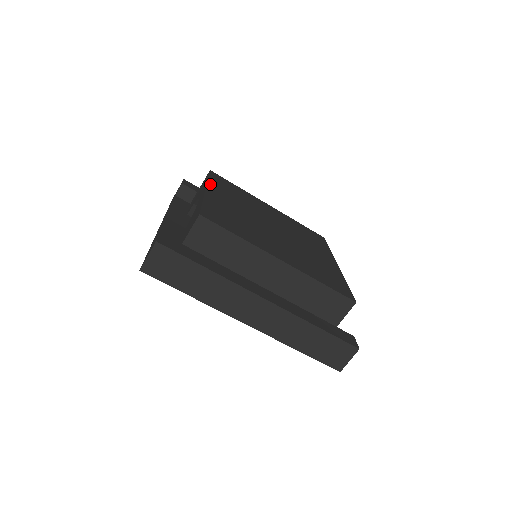
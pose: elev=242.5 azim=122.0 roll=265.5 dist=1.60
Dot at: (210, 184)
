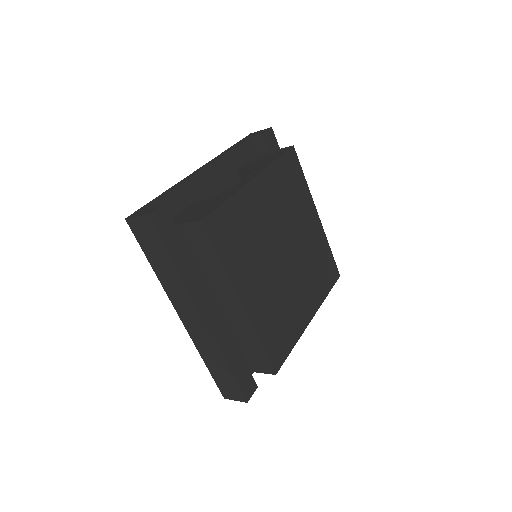
Dot at: (268, 171)
